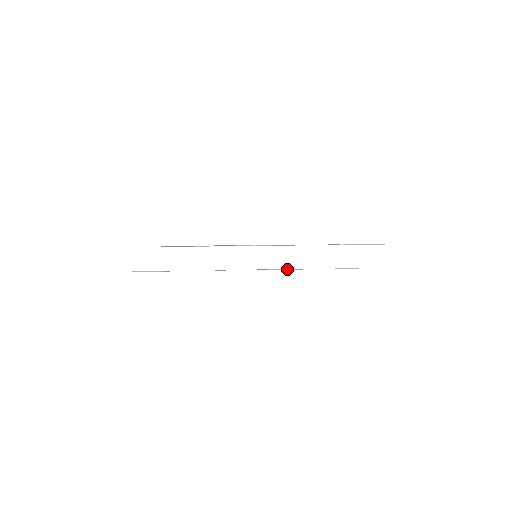
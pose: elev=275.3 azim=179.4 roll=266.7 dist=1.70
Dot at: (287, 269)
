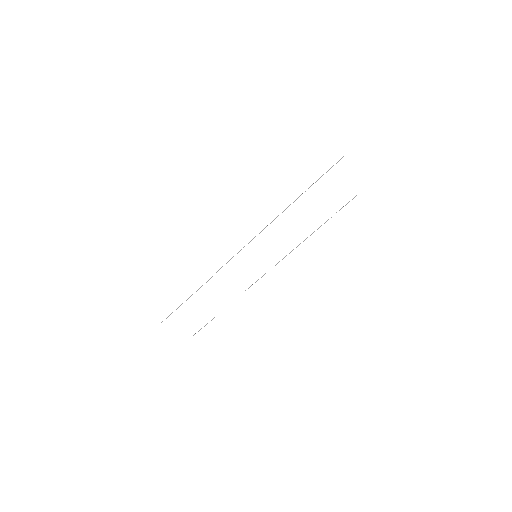
Dot at: (296, 247)
